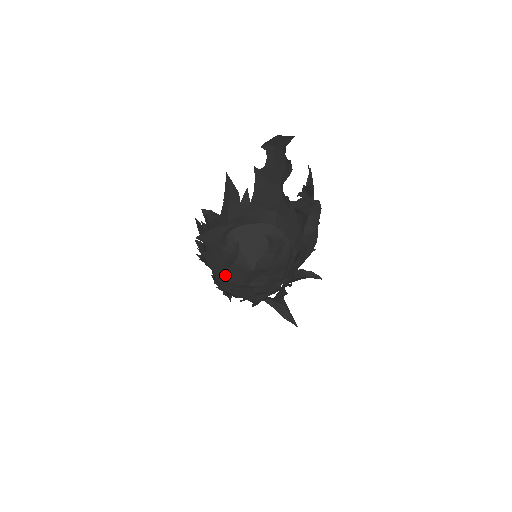
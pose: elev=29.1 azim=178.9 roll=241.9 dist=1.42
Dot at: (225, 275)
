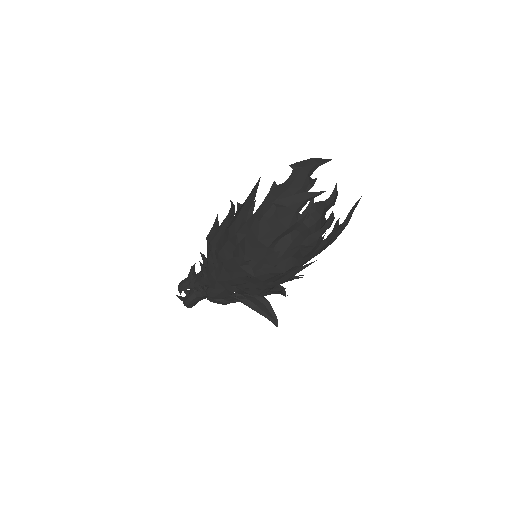
Dot at: (268, 248)
